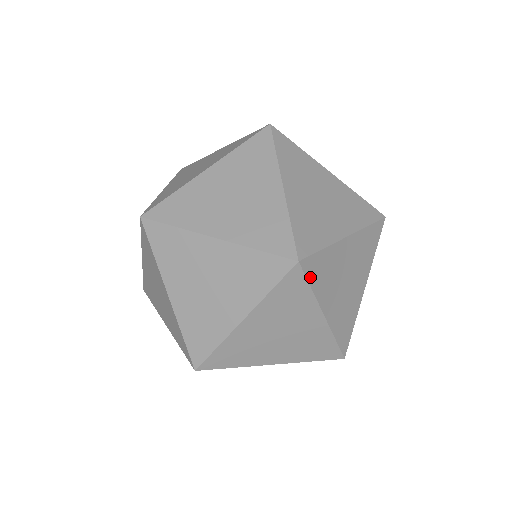
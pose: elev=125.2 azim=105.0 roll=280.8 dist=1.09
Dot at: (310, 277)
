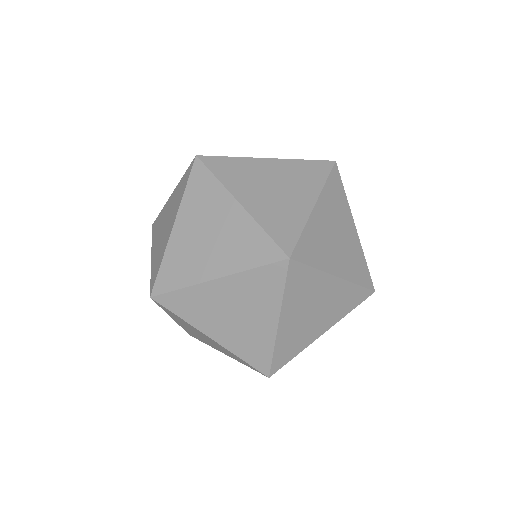
Dot at: occluded
